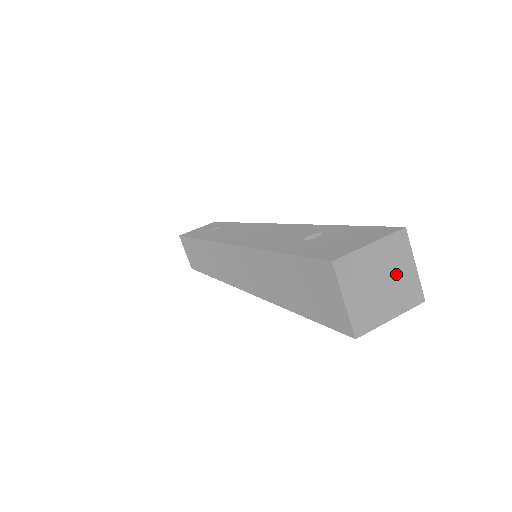
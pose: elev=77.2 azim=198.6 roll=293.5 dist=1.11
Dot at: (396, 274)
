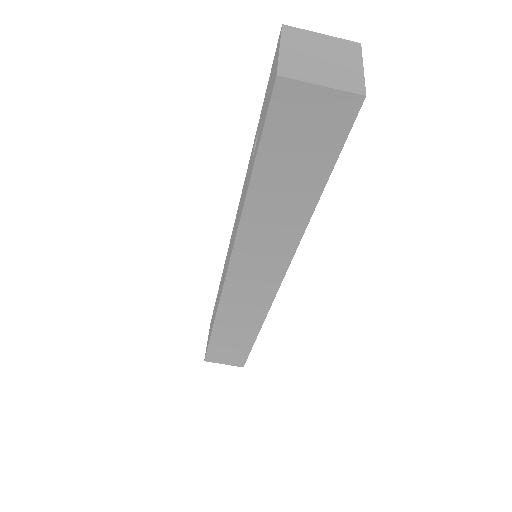
Dot at: (321, 47)
